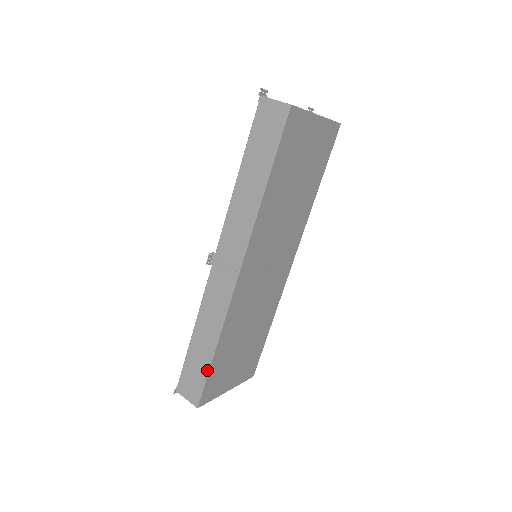
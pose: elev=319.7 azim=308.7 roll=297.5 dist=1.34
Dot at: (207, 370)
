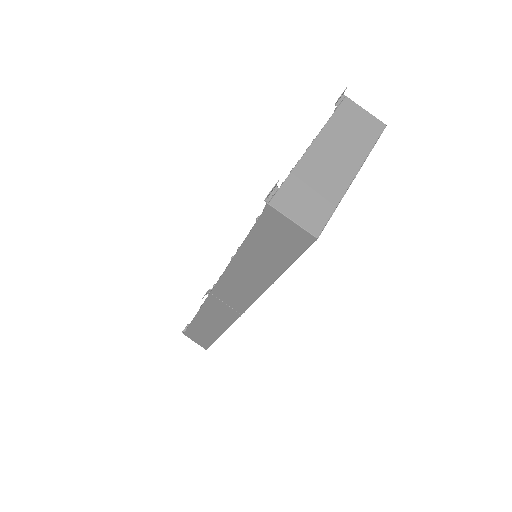
Dot at: (213, 341)
